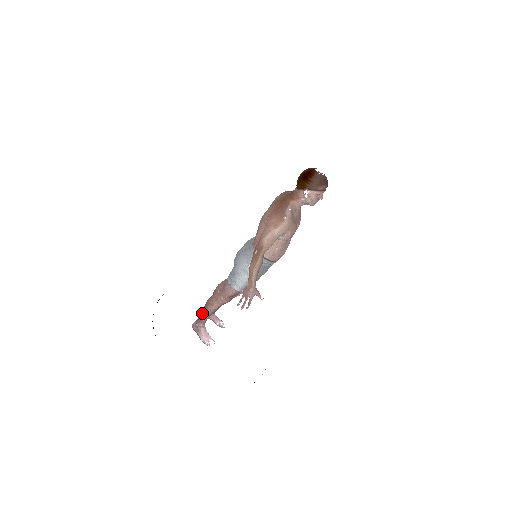
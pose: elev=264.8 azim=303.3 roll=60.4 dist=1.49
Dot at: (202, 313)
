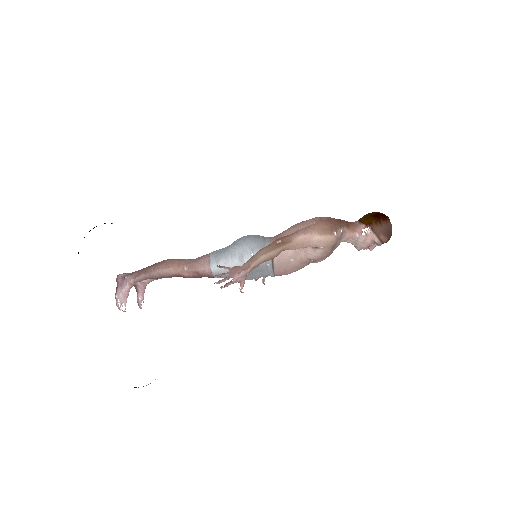
Dot at: (146, 268)
